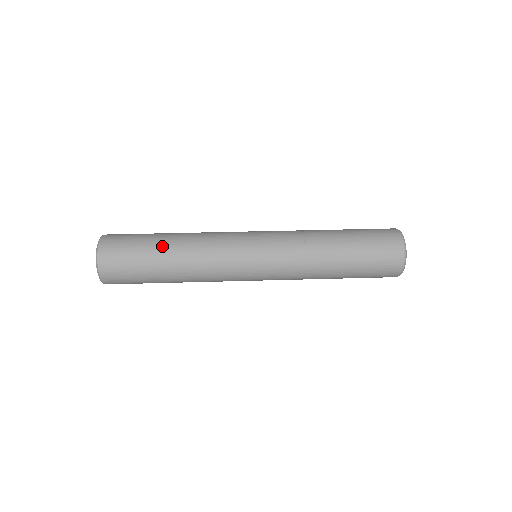
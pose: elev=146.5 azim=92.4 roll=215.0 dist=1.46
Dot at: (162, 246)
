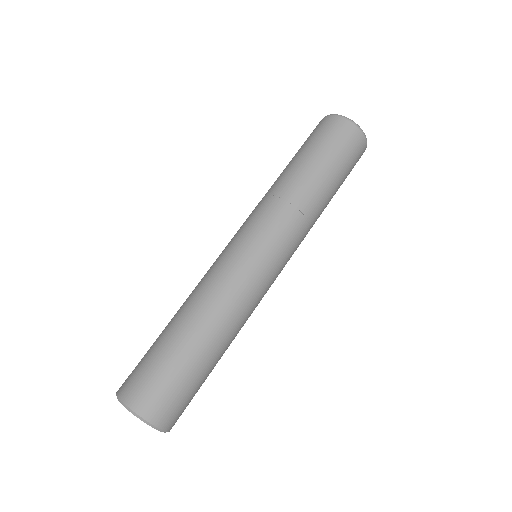
Dot at: (177, 334)
